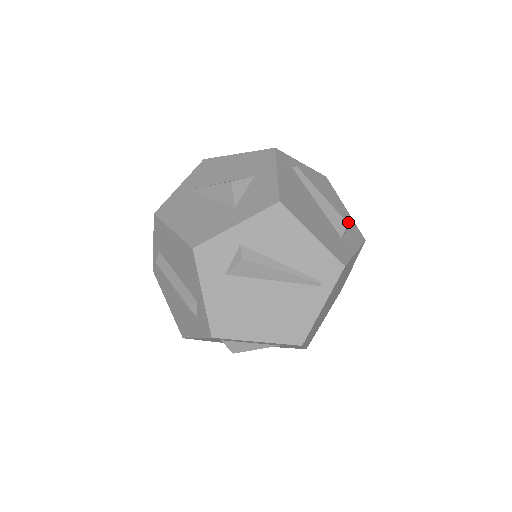
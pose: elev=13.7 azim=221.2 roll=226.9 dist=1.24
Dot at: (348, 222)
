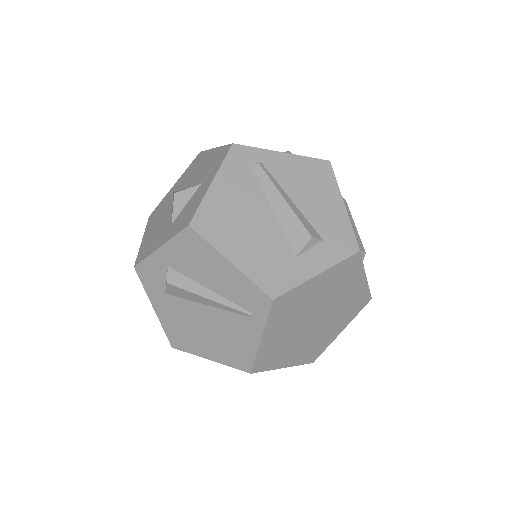
Dot at: (333, 227)
